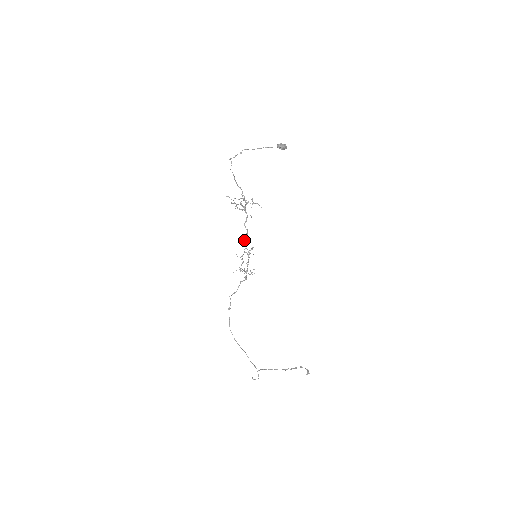
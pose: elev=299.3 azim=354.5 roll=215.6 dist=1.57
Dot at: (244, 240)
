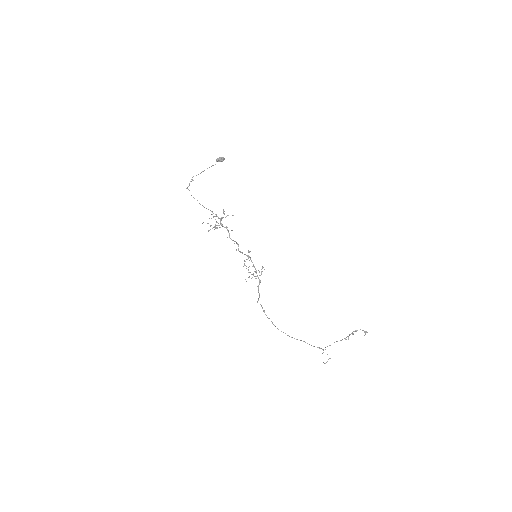
Dot at: (238, 250)
